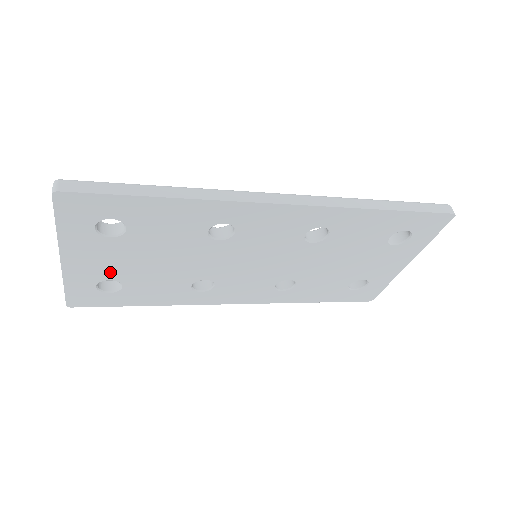
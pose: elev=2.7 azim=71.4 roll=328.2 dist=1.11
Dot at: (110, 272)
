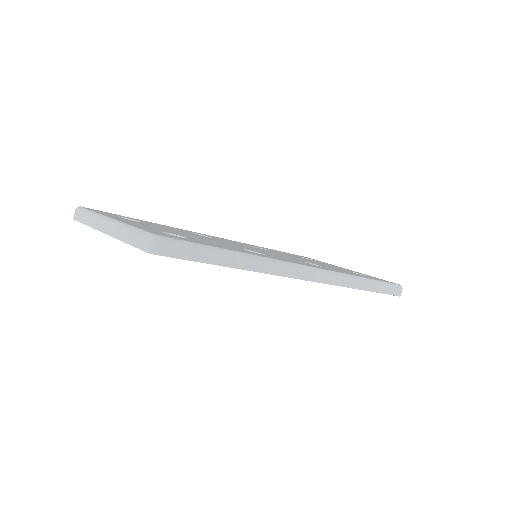
Dot at: occluded
